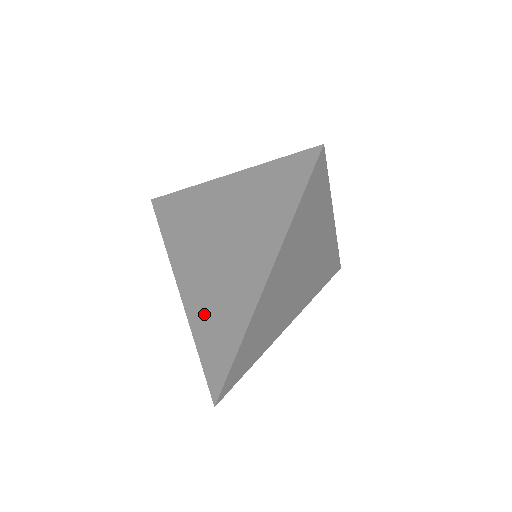
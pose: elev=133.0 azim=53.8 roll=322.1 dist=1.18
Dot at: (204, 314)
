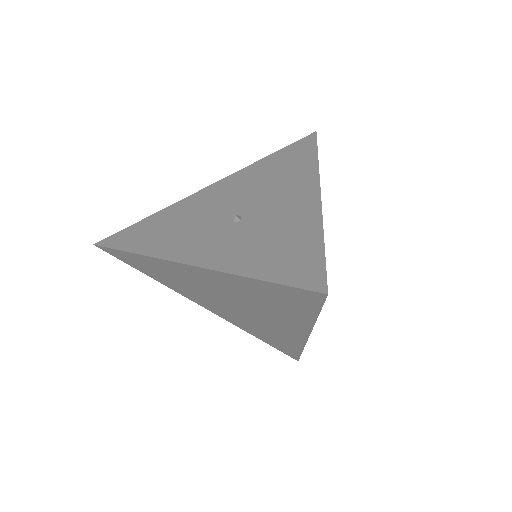
Dot at: (249, 328)
